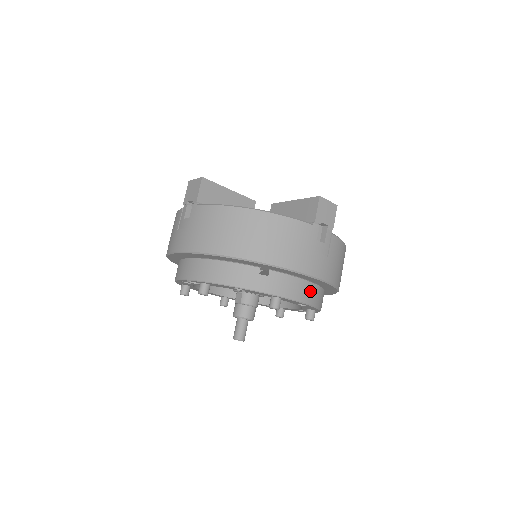
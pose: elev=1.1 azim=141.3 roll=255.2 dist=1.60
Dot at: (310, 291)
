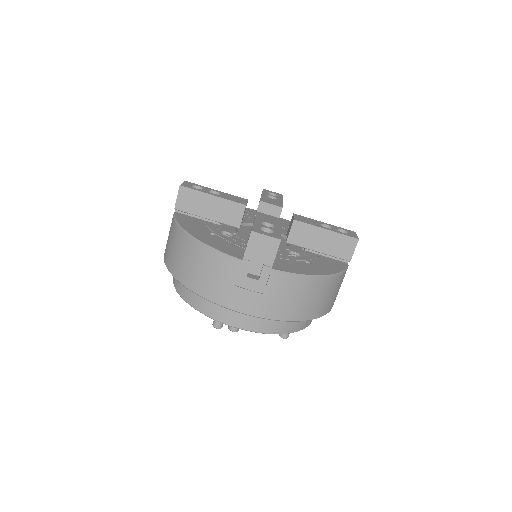
Dot at: (254, 319)
